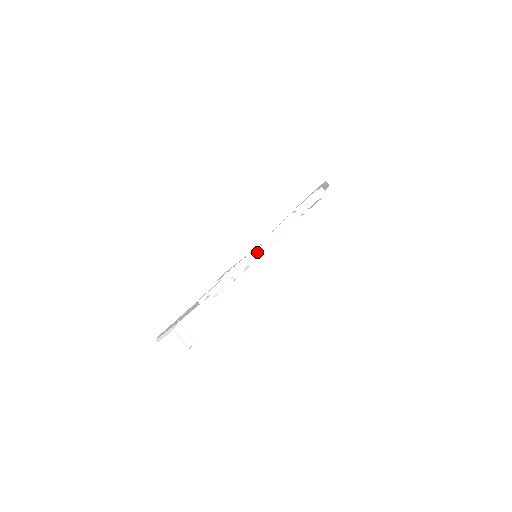
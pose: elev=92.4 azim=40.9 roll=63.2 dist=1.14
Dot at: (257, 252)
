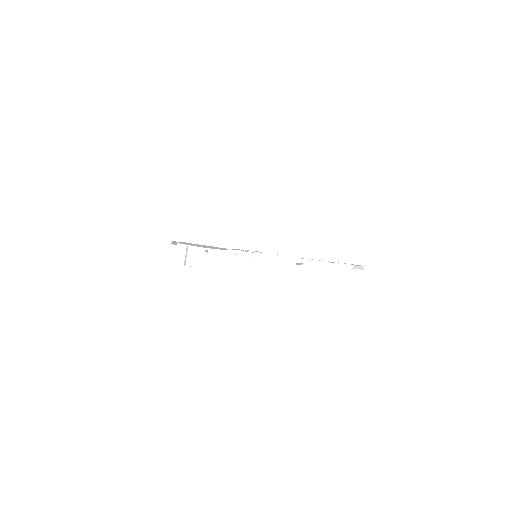
Dot at: (285, 259)
